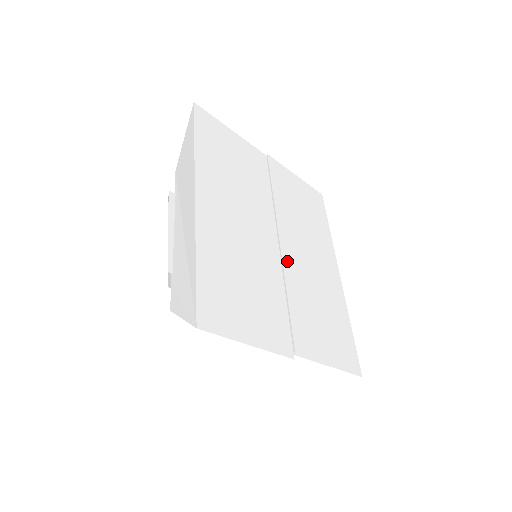
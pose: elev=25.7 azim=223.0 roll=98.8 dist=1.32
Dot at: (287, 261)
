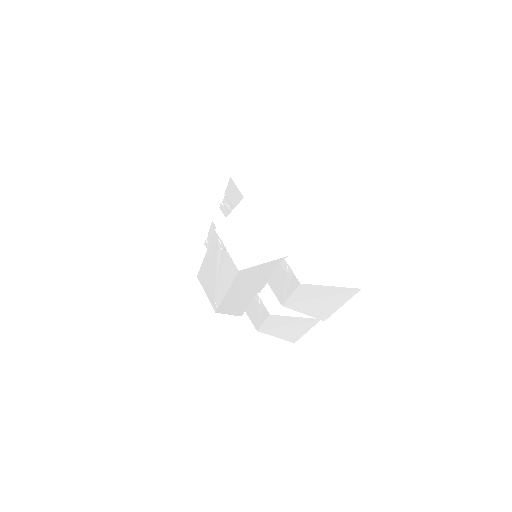
Dot at: occluded
